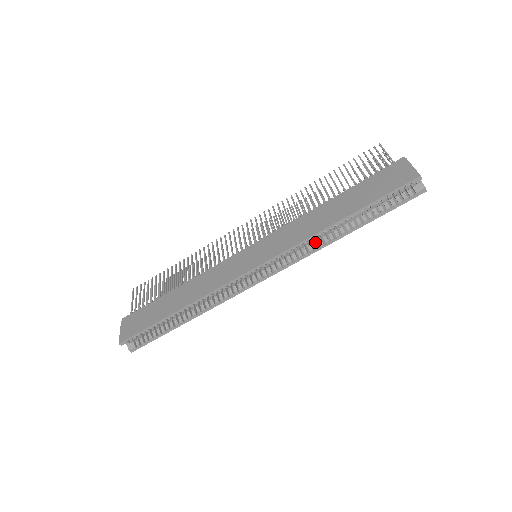
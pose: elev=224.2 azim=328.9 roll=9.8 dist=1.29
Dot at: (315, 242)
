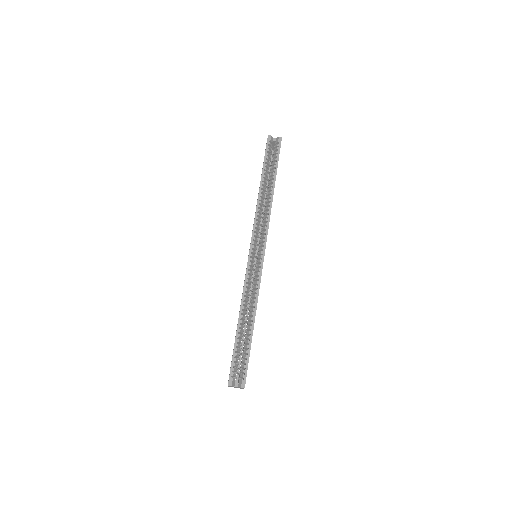
Dot at: (266, 208)
